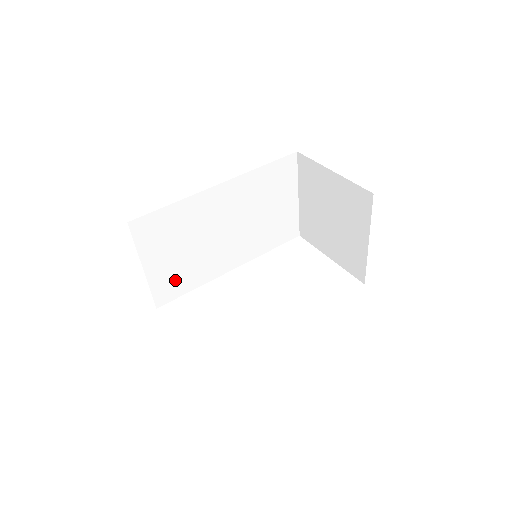
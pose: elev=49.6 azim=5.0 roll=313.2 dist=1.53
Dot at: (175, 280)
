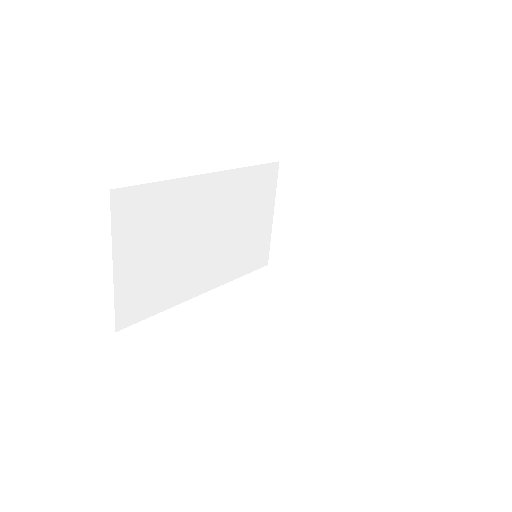
Dot at: (144, 293)
